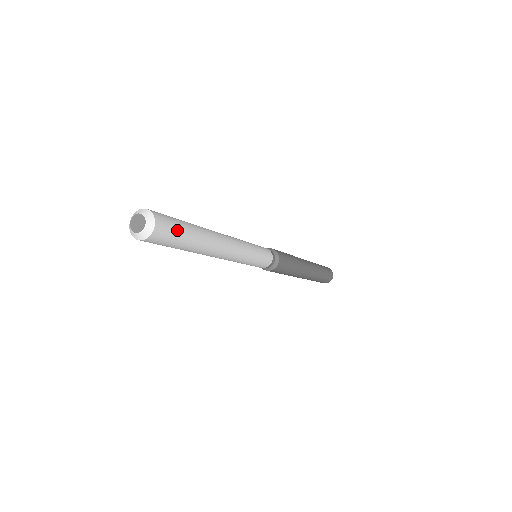
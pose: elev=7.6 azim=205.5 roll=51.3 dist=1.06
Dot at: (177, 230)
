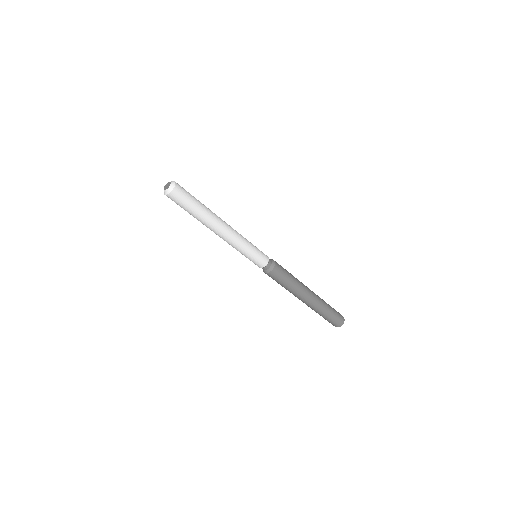
Dot at: (189, 193)
